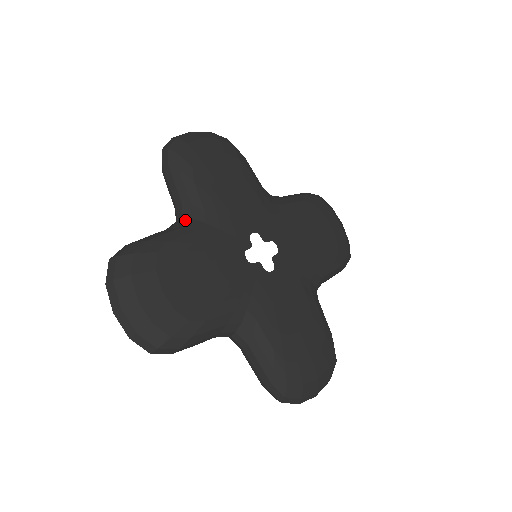
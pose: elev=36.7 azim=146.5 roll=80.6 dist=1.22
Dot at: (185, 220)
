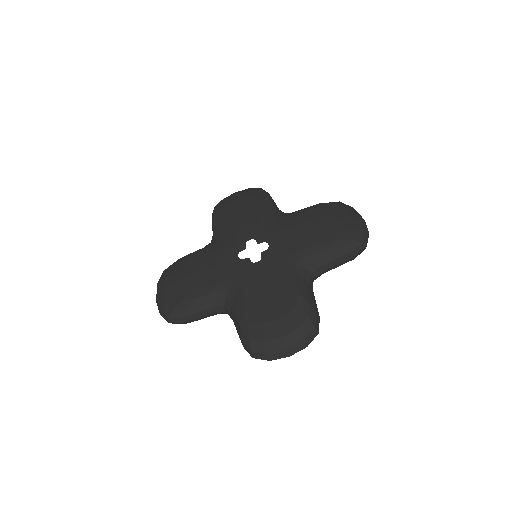
Dot at: occluded
